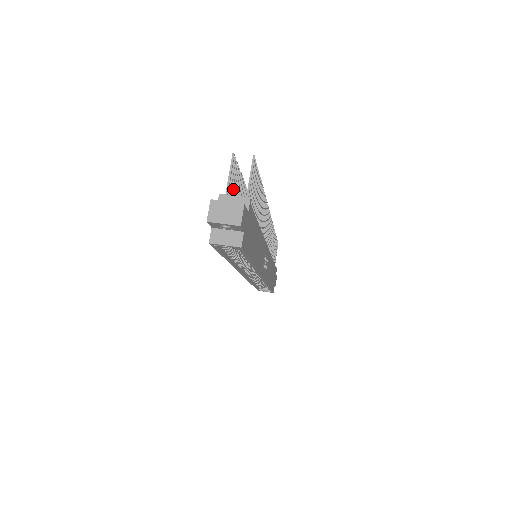
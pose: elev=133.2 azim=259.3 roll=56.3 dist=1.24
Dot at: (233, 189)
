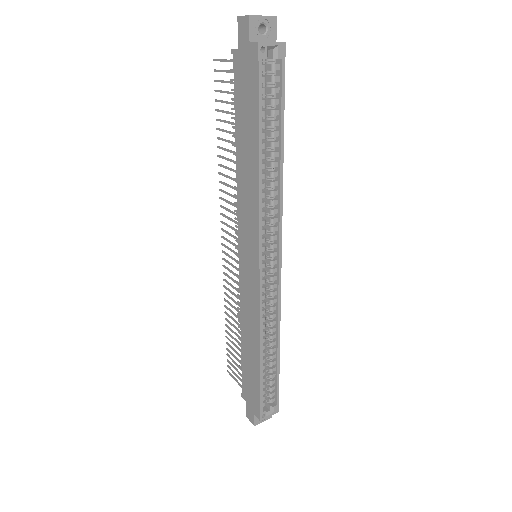
Dot at: (226, 91)
